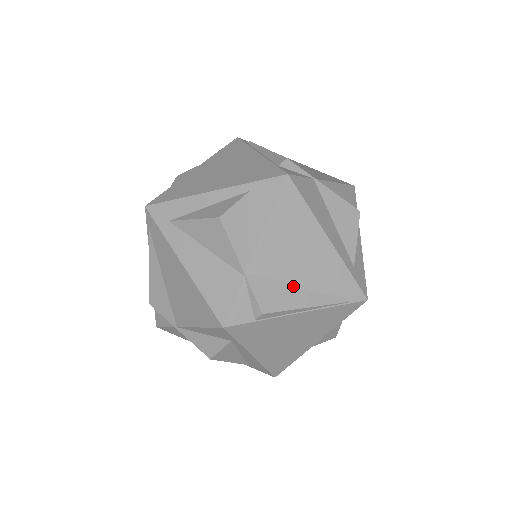
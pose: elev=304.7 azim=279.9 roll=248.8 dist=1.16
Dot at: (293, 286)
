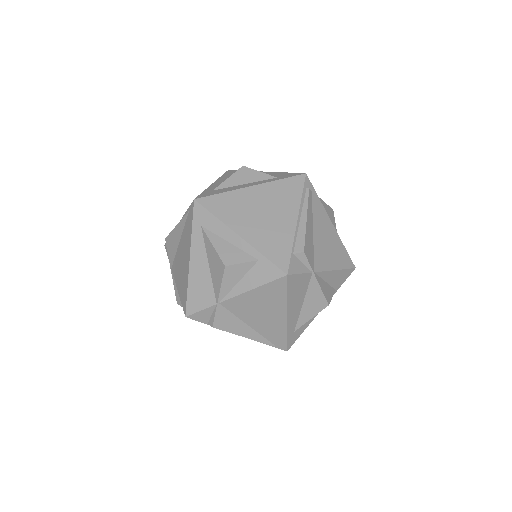
Dot at: (244, 323)
